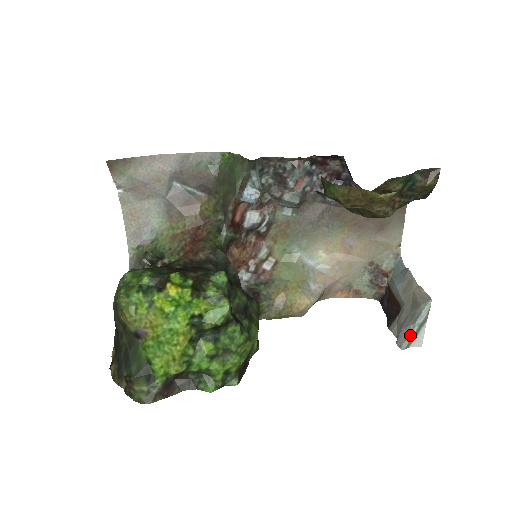
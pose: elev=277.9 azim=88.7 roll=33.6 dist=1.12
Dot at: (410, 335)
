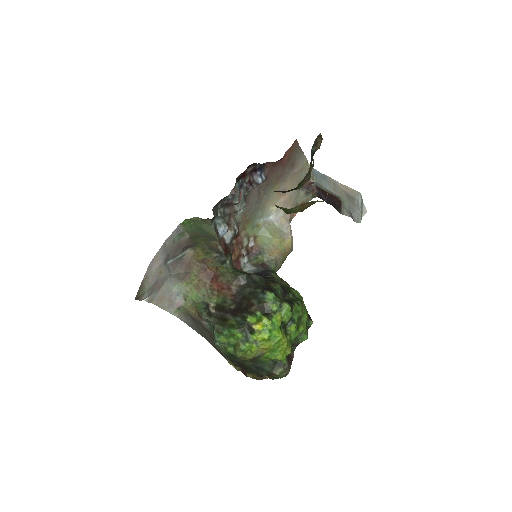
Dot at: (360, 214)
